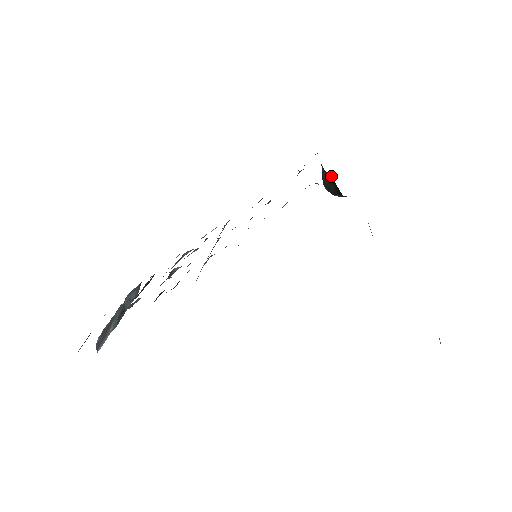
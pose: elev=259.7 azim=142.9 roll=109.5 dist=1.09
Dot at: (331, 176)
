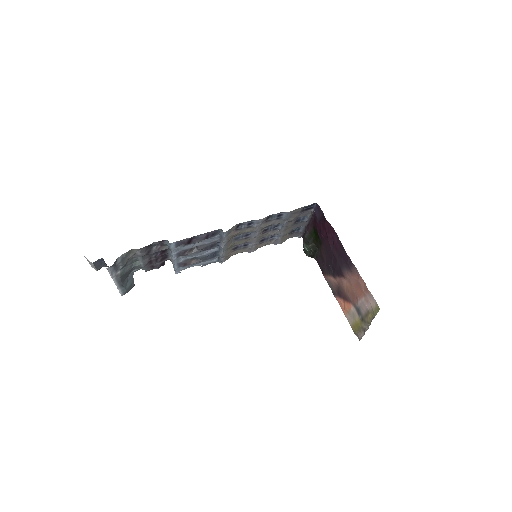
Dot at: occluded
